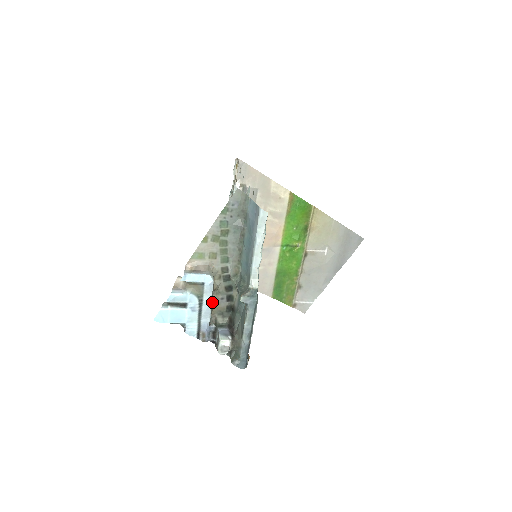
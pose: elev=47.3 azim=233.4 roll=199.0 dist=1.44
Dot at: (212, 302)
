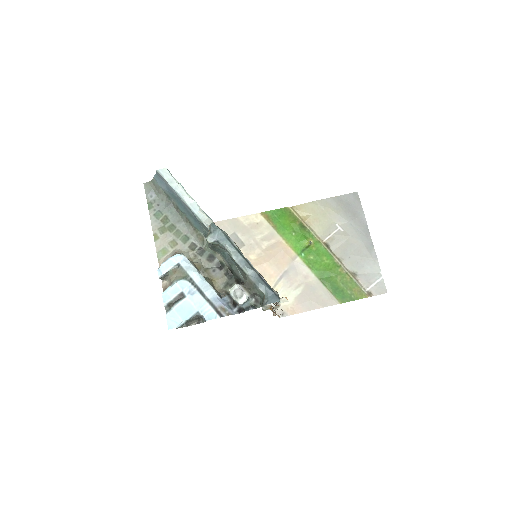
Dot at: (206, 278)
